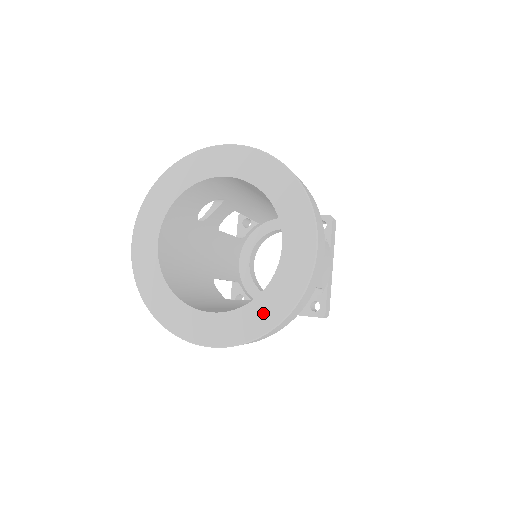
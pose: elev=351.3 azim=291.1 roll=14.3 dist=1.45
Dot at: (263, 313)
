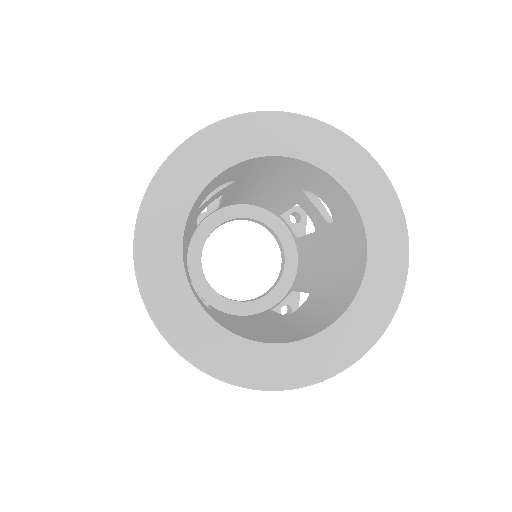
Dot at: (343, 343)
